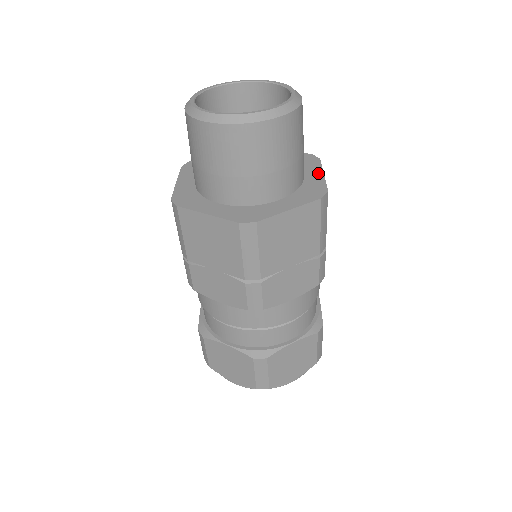
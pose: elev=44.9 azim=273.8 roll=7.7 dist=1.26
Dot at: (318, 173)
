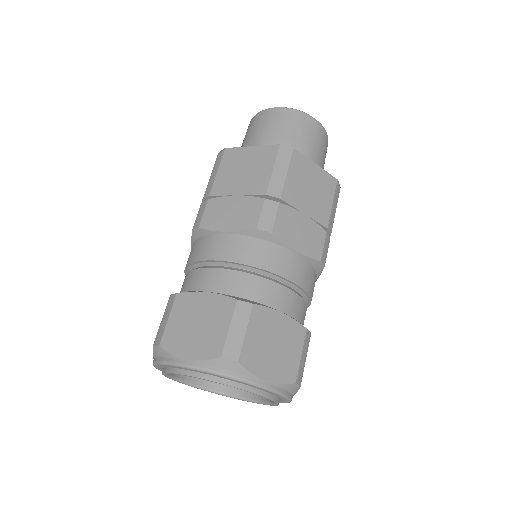
Dot at: occluded
